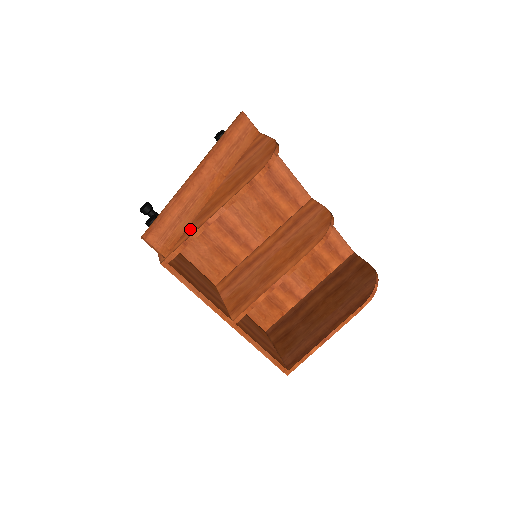
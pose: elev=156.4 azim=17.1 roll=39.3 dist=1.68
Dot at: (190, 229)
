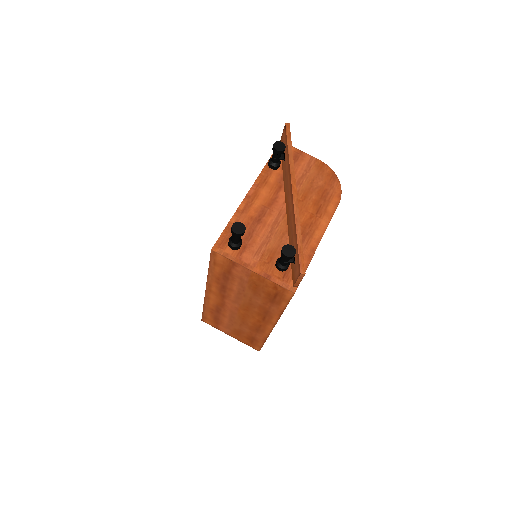
Dot at: occluded
